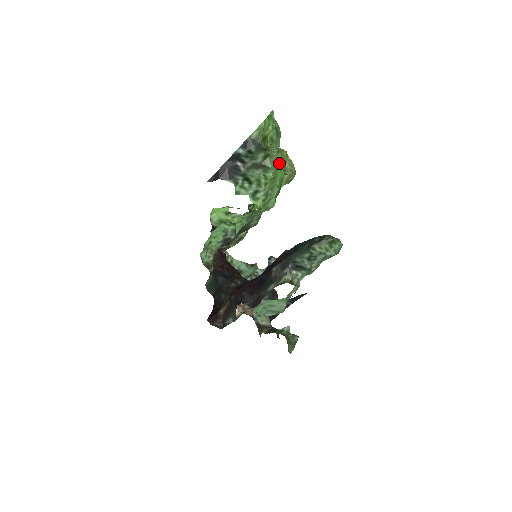
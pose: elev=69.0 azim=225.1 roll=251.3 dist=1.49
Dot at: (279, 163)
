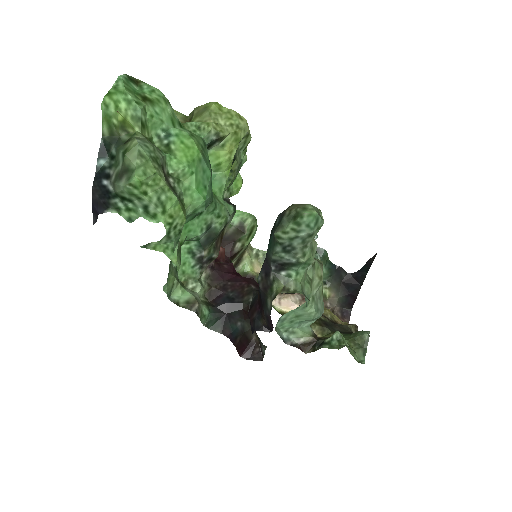
Dot at: (183, 137)
